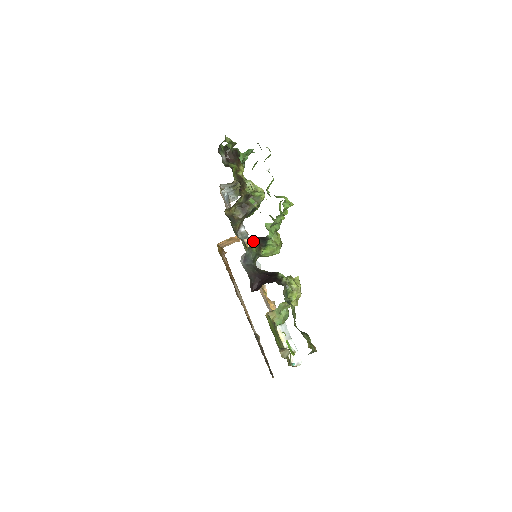
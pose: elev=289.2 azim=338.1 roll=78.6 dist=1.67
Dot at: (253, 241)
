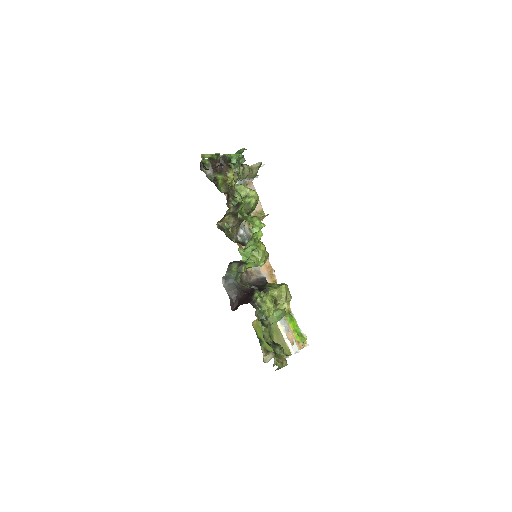
Dot at: (231, 264)
